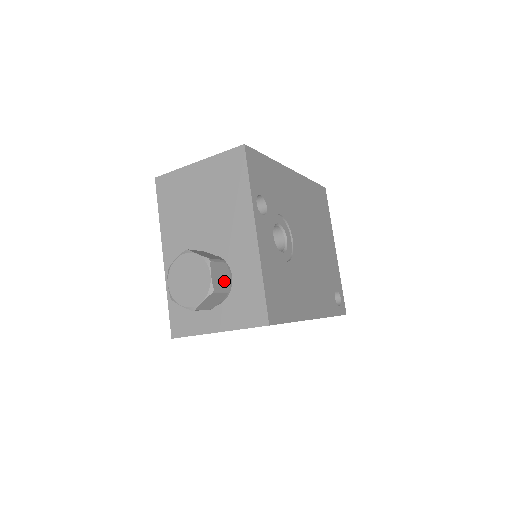
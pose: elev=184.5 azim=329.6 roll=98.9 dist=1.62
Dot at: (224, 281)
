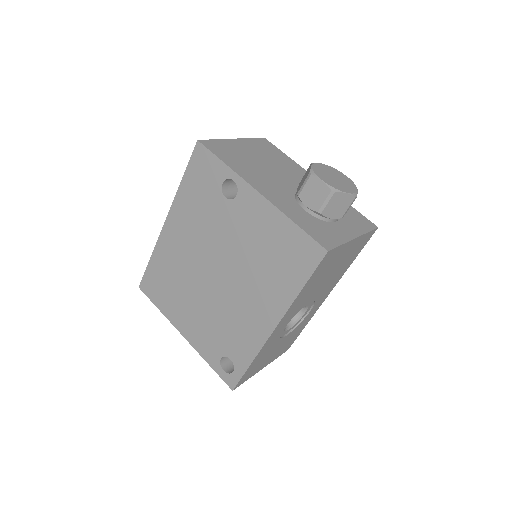
Dot at: occluded
